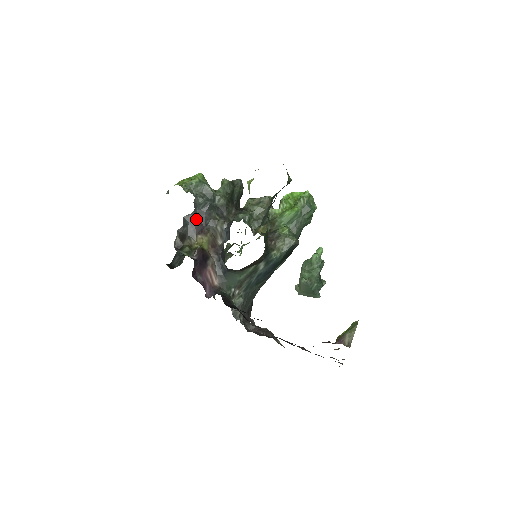
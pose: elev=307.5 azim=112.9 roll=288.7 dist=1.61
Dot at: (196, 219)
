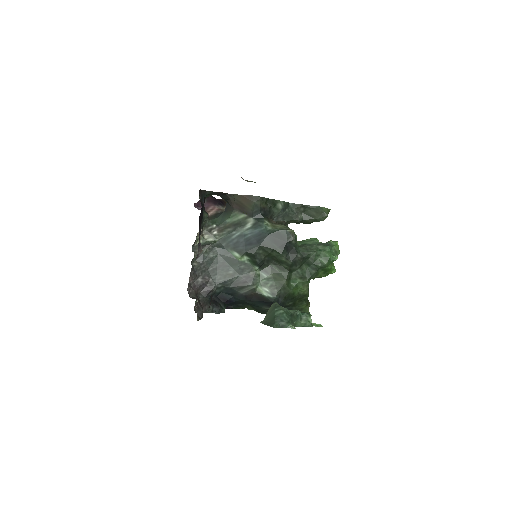
Dot at: occluded
